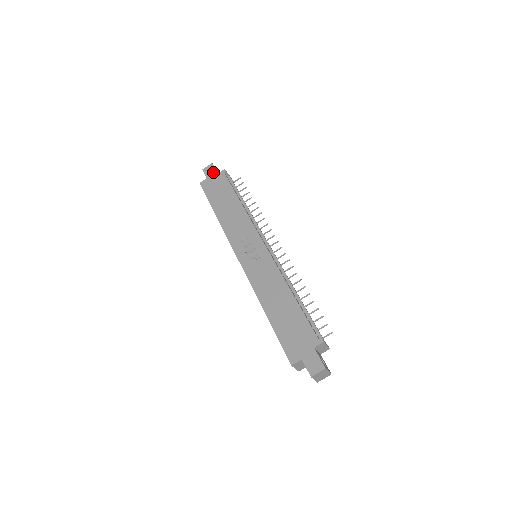
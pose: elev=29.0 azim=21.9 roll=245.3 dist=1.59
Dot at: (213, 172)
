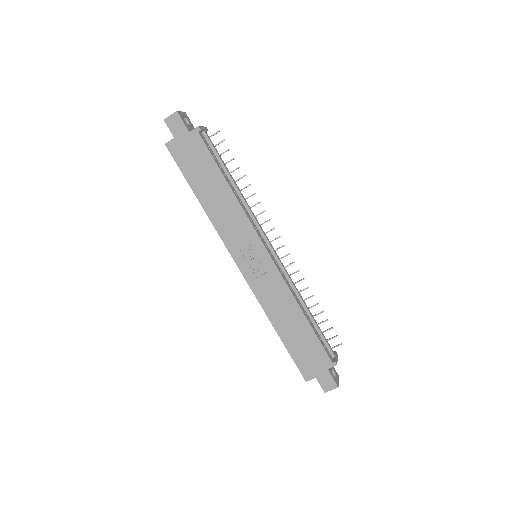
Dot at: (182, 129)
